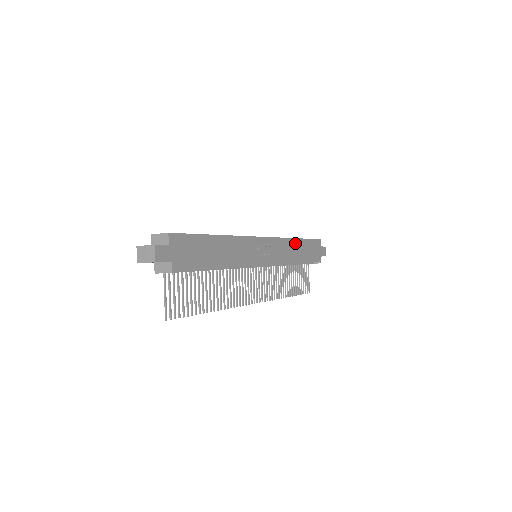
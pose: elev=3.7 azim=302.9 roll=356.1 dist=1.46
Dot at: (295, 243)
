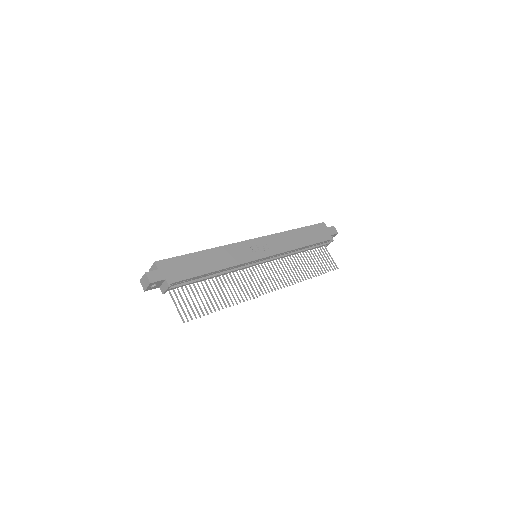
Dot at: (293, 234)
